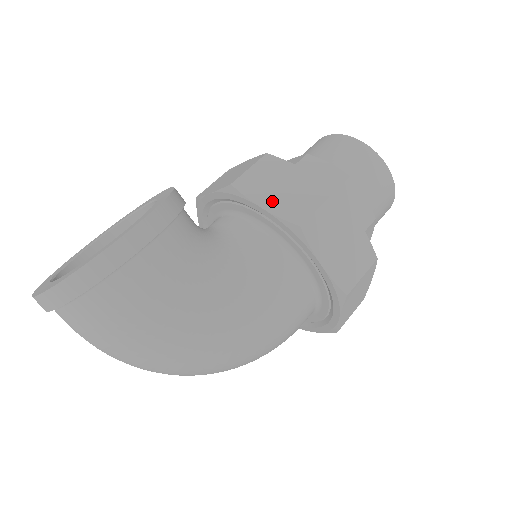
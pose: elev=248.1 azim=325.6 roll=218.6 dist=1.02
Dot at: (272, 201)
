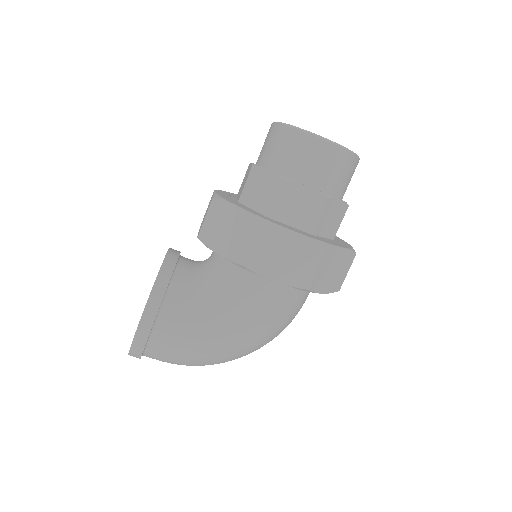
Dot at: (223, 246)
